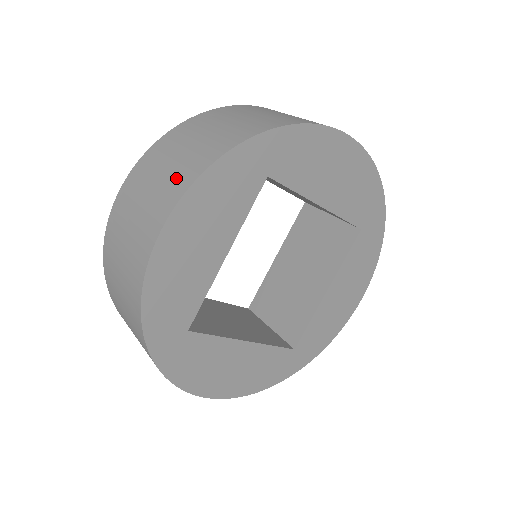
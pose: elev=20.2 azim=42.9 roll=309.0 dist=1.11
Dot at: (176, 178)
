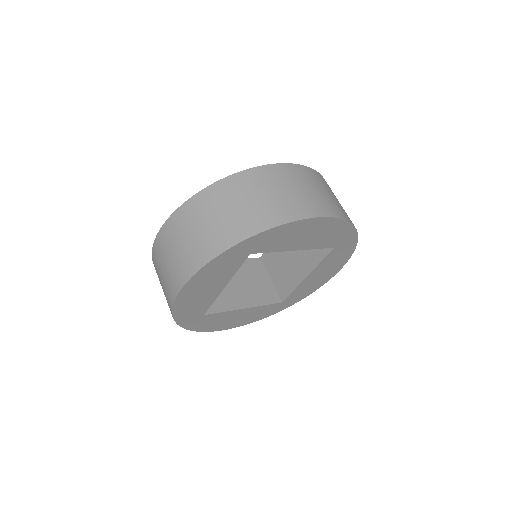
Dot at: (188, 259)
